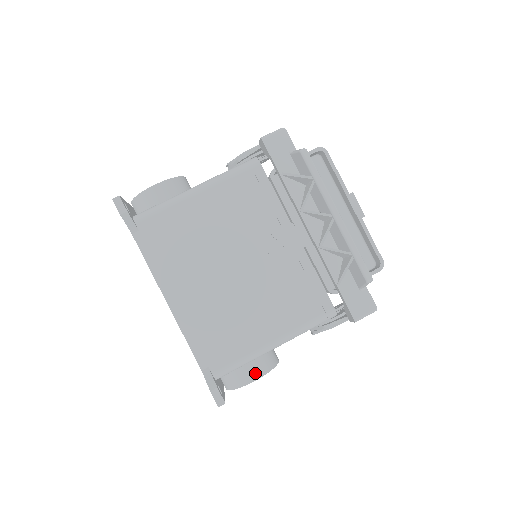
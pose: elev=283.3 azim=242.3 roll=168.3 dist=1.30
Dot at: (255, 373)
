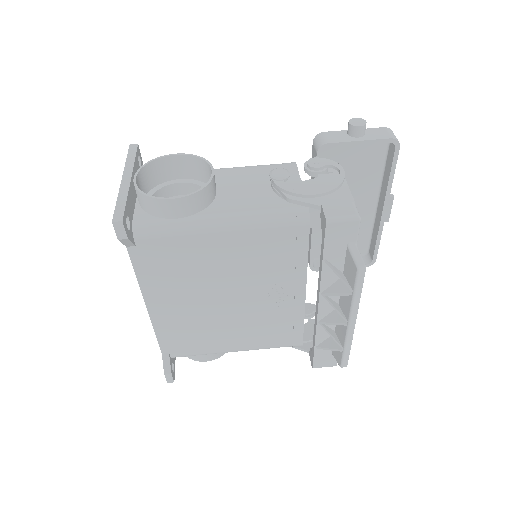
Dot at: (209, 358)
